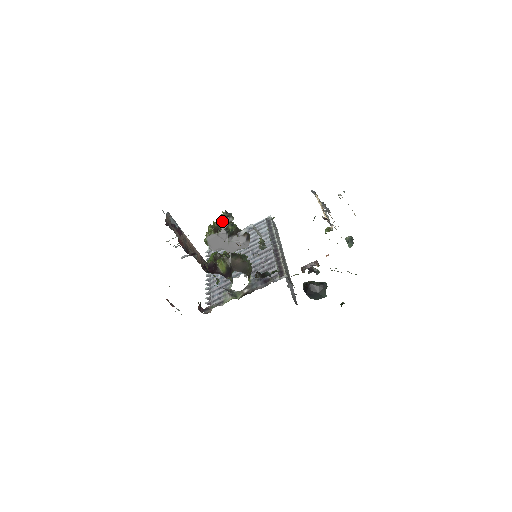
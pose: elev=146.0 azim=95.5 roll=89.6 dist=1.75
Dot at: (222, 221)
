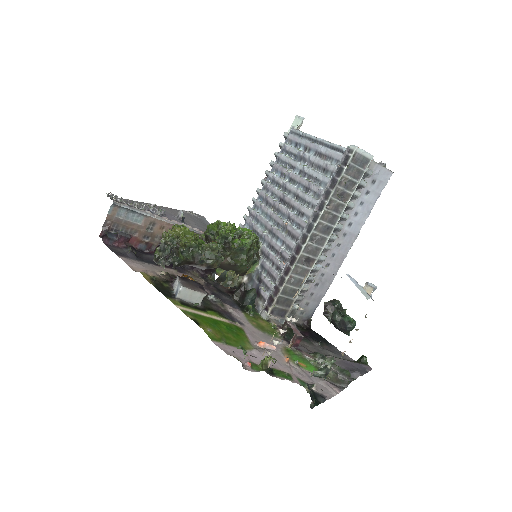
Dot at: (153, 260)
